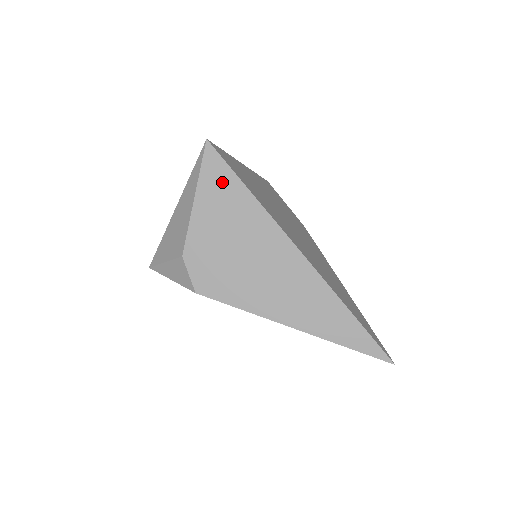
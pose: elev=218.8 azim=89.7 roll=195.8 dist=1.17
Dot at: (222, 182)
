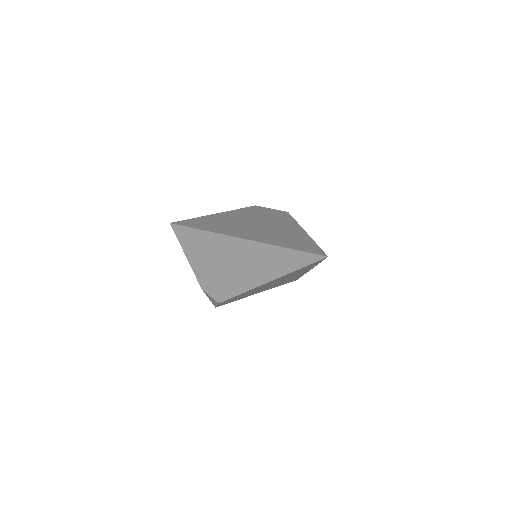
Dot at: (188, 237)
